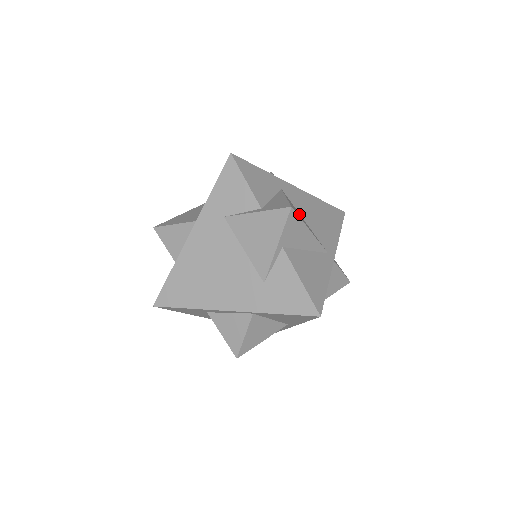
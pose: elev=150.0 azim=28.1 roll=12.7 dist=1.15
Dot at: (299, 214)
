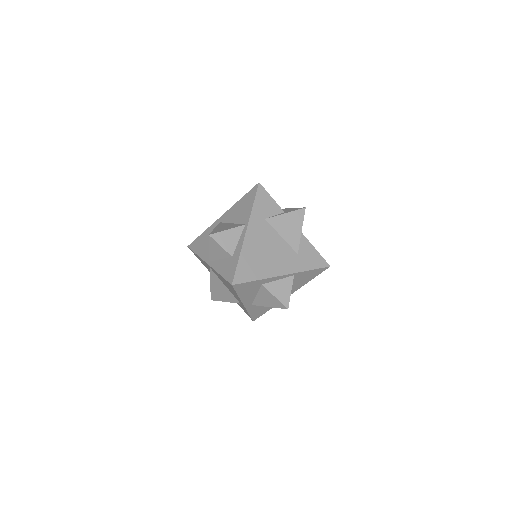
Dot at: occluded
